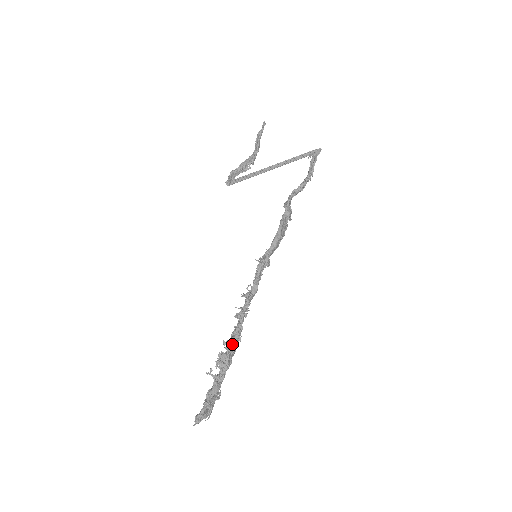
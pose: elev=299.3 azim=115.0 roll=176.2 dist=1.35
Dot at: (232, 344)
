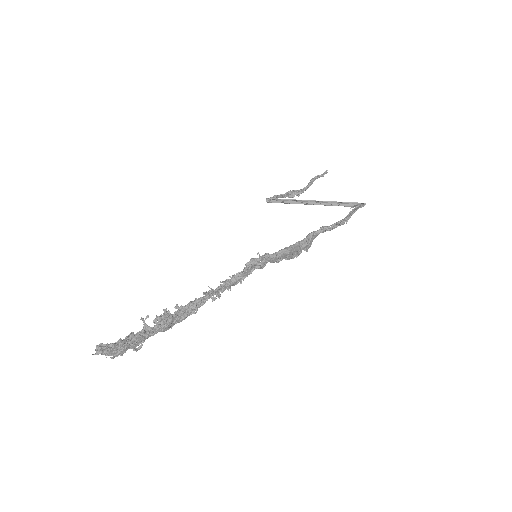
Dot at: (183, 311)
